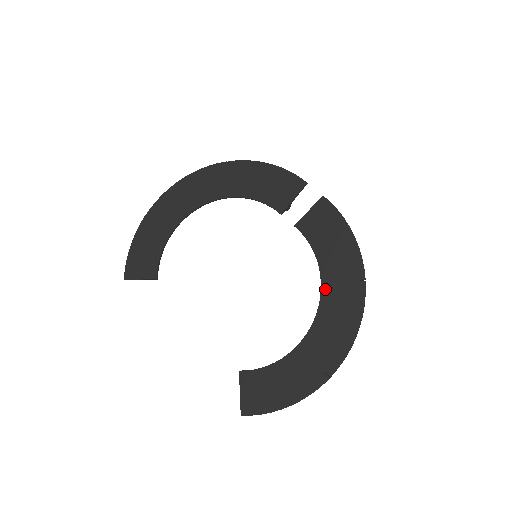
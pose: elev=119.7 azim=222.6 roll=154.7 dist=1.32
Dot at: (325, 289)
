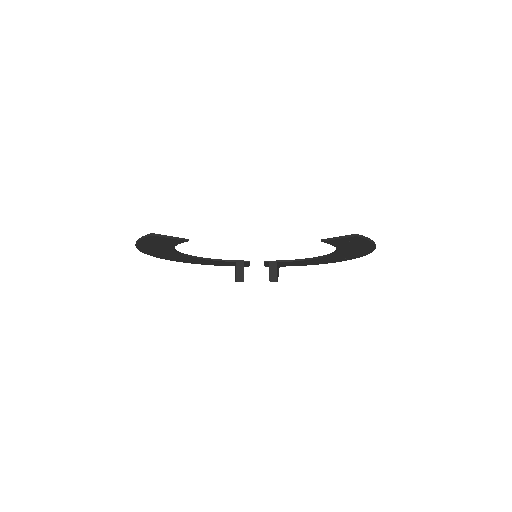
Dot at: occluded
